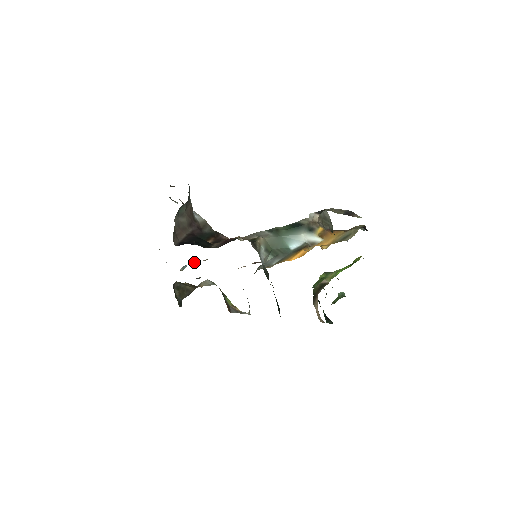
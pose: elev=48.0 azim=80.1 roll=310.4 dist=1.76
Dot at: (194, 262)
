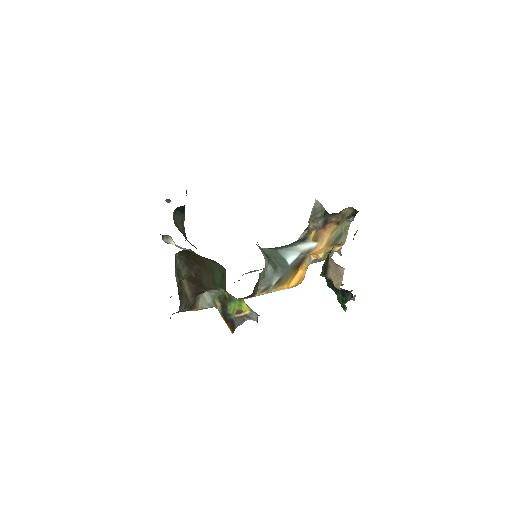
Dot at: occluded
